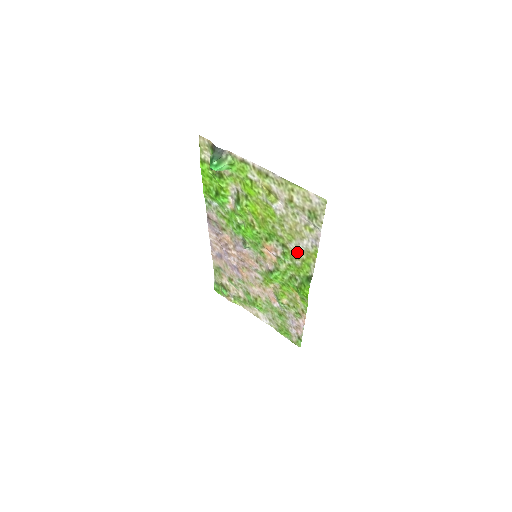
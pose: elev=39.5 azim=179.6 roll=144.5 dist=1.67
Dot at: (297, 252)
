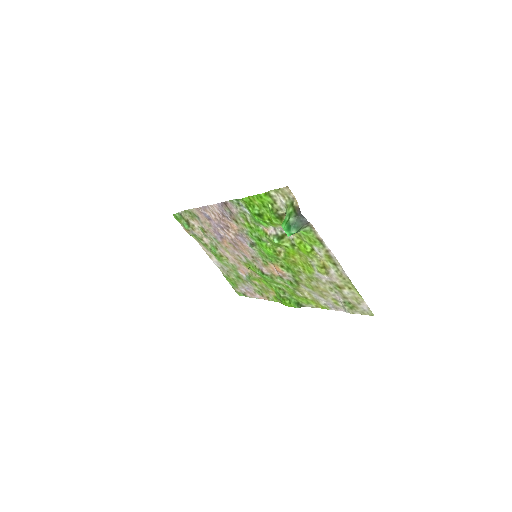
Dot at: (305, 292)
